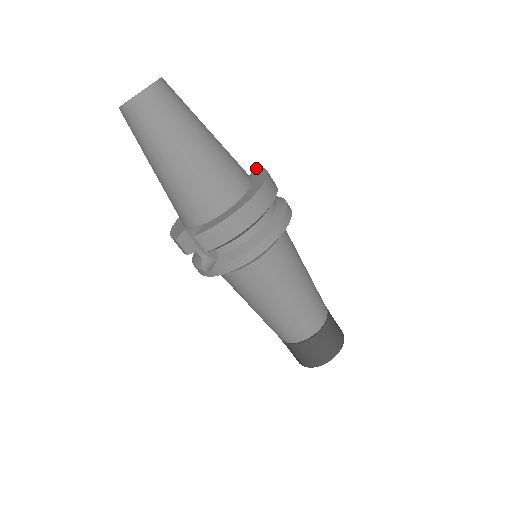
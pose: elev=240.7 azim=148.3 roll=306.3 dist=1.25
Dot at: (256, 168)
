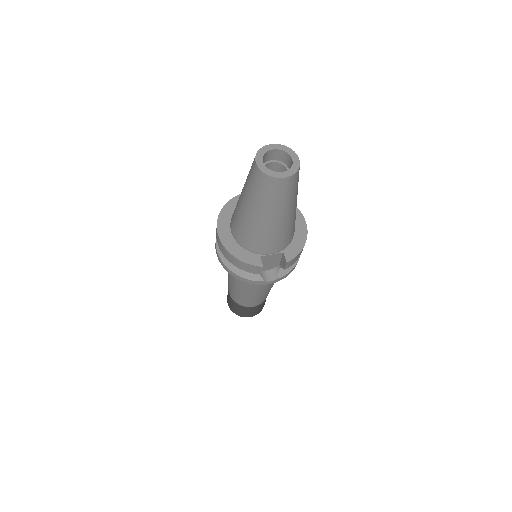
Dot at: occluded
